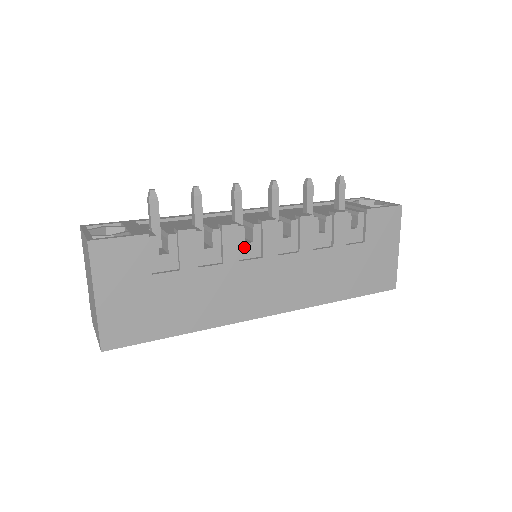
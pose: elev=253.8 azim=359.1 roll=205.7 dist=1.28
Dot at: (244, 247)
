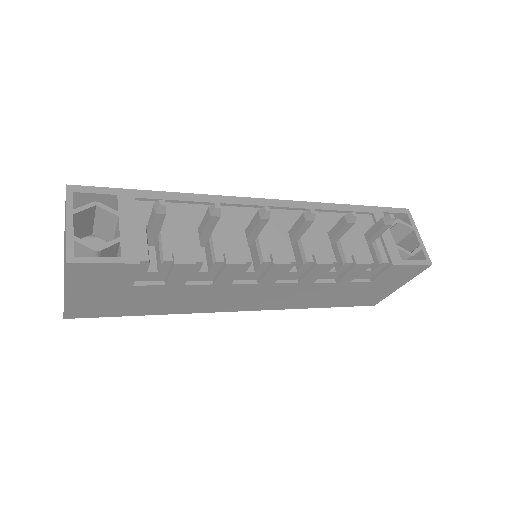
Dot at: (243, 273)
